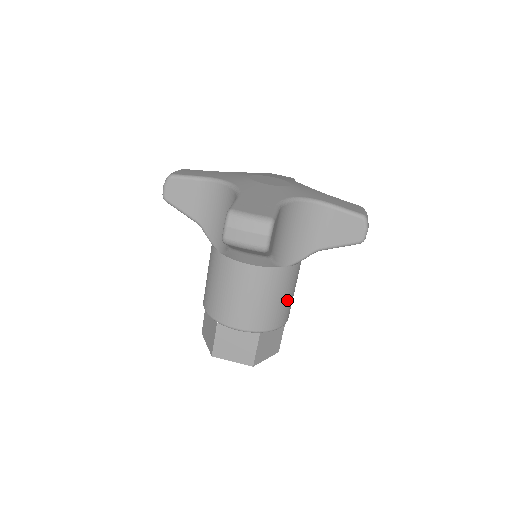
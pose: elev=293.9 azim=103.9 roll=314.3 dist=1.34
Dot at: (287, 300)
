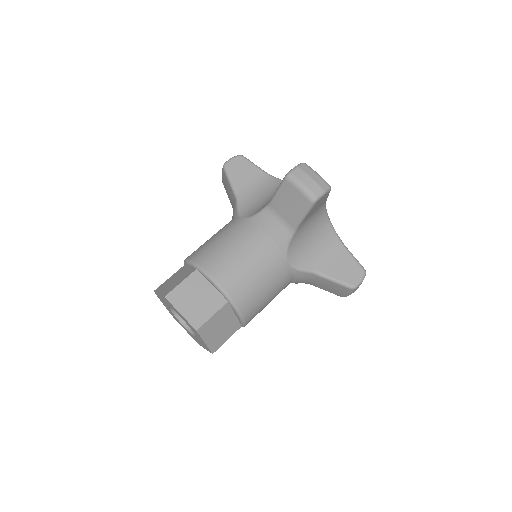
Dot at: (265, 297)
